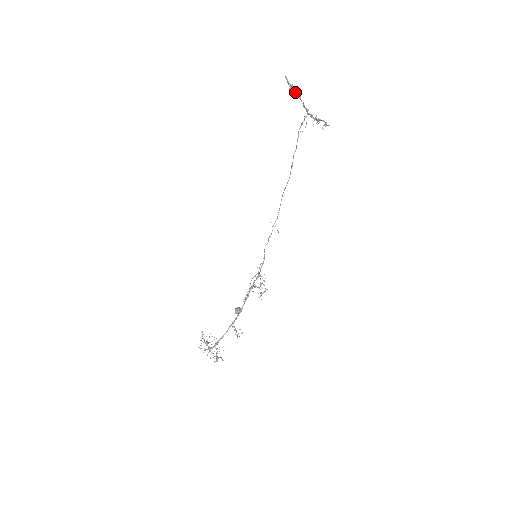
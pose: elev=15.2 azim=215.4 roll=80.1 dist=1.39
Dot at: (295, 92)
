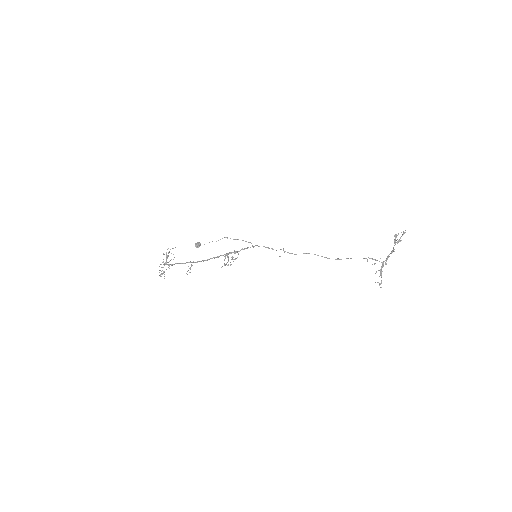
Dot at: occluded
